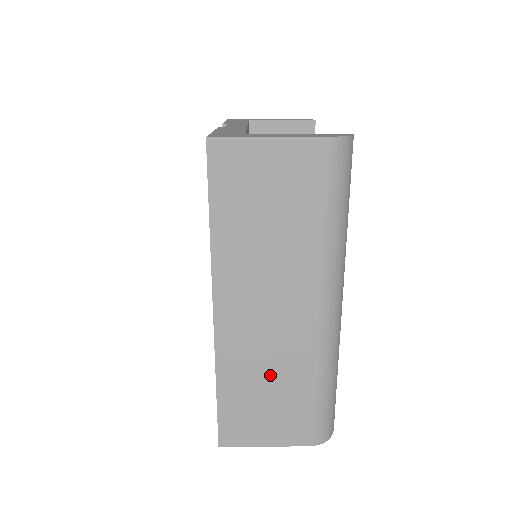
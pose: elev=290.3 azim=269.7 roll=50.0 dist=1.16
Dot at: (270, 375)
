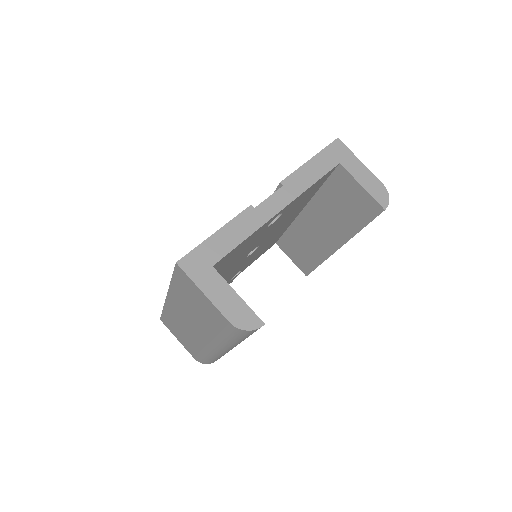
Dot at: (184, 332)
